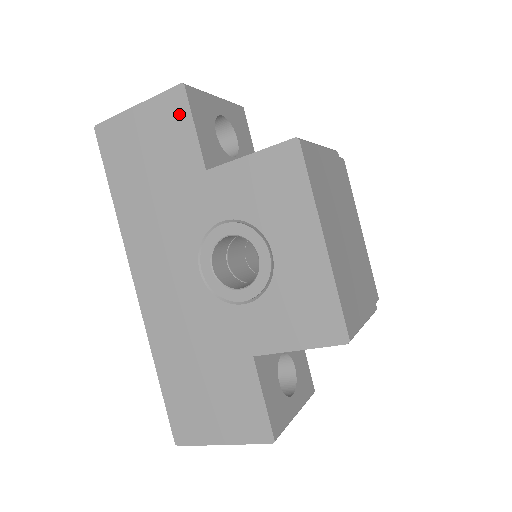
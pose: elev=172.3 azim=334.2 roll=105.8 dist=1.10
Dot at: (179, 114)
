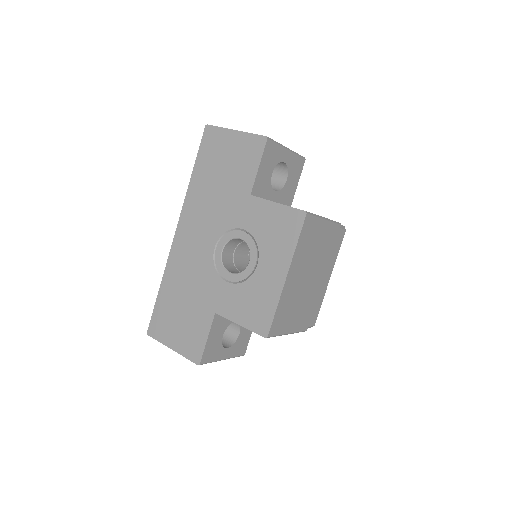
Dot at: (255, 153)
